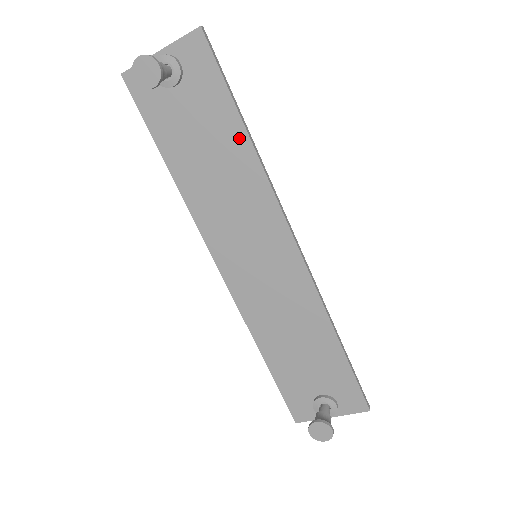
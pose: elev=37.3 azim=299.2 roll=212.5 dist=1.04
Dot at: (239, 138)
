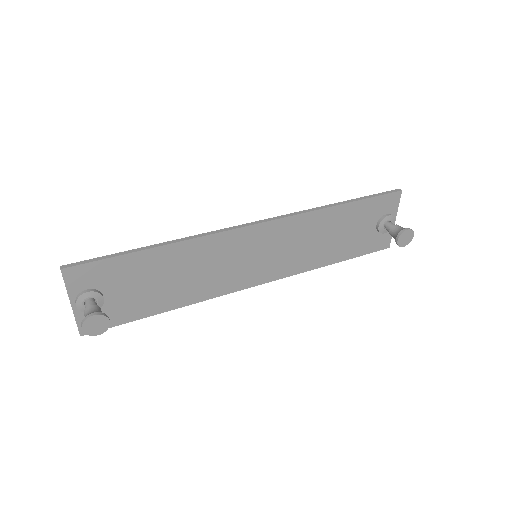
Dot at: (161, 254)
